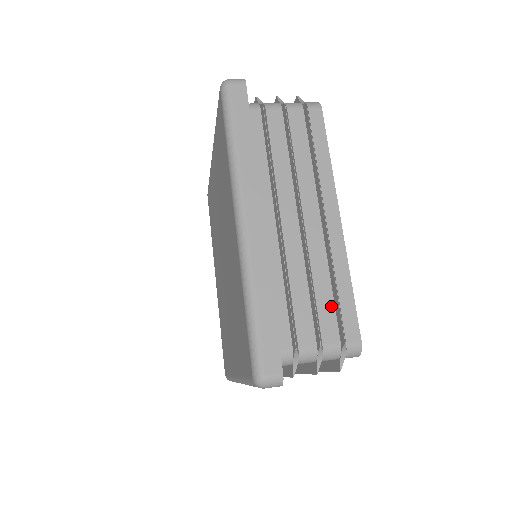
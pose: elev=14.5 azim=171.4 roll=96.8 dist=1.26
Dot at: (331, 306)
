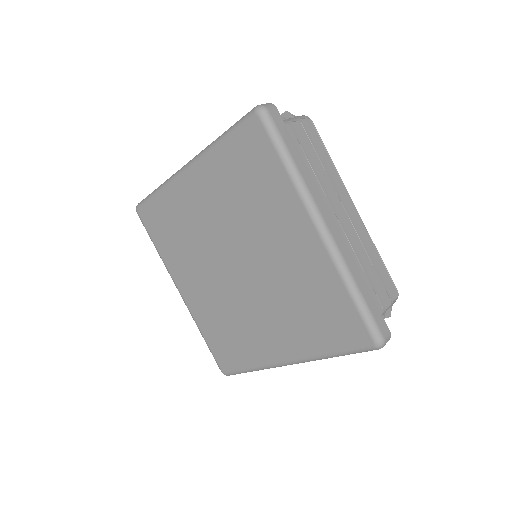
Dot at: (378, 274)
